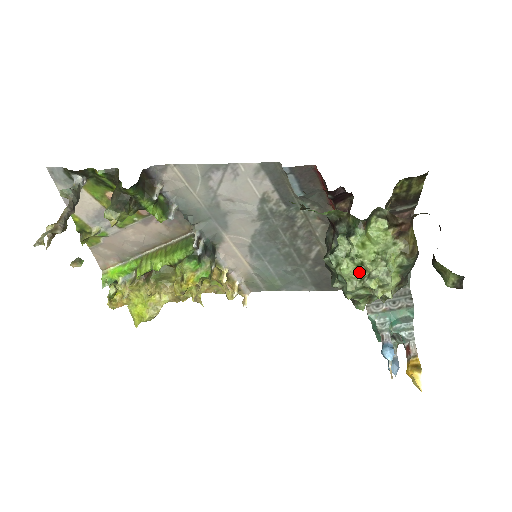
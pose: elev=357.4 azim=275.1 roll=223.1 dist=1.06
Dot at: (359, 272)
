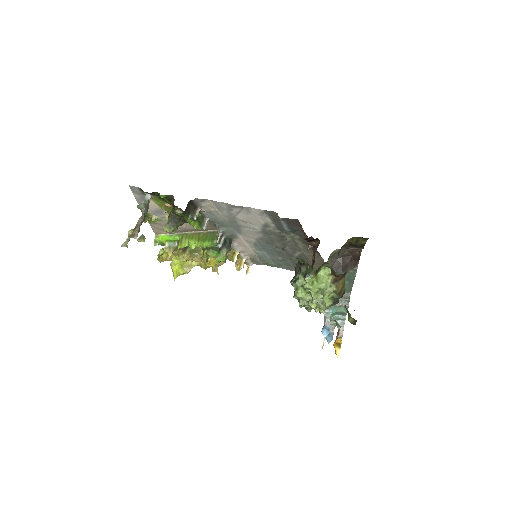
Dot at: (307, 297)
